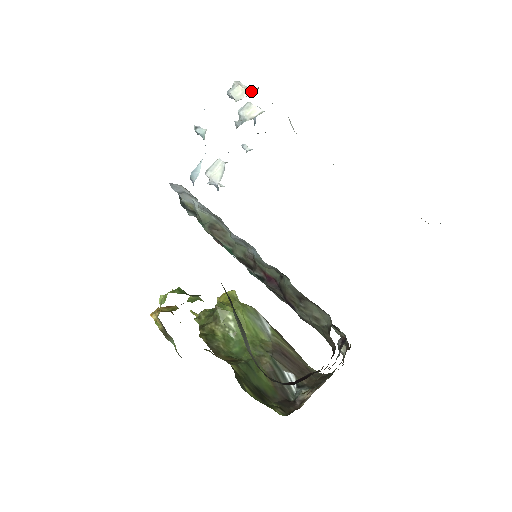
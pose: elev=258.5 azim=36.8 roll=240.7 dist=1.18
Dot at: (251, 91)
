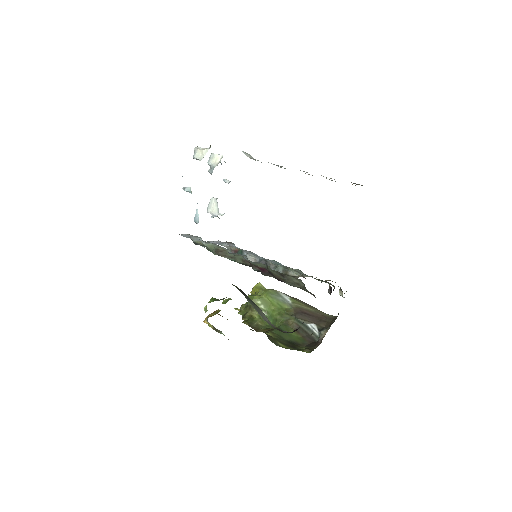
Dot at: (207, 150)
